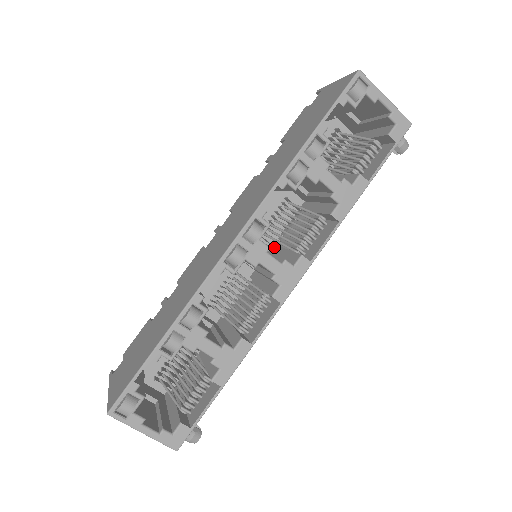
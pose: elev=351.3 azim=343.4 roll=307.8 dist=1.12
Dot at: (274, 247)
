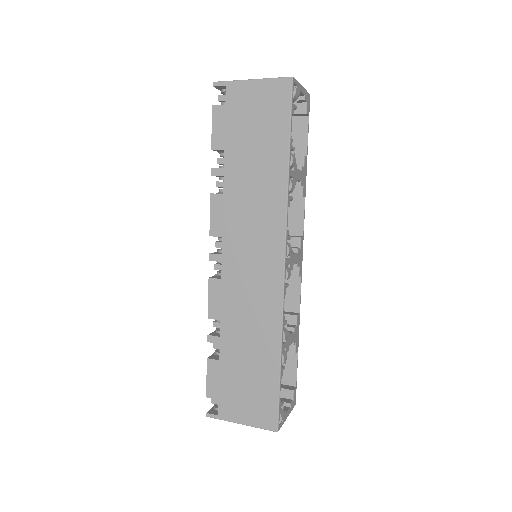
Dot at: occluded
